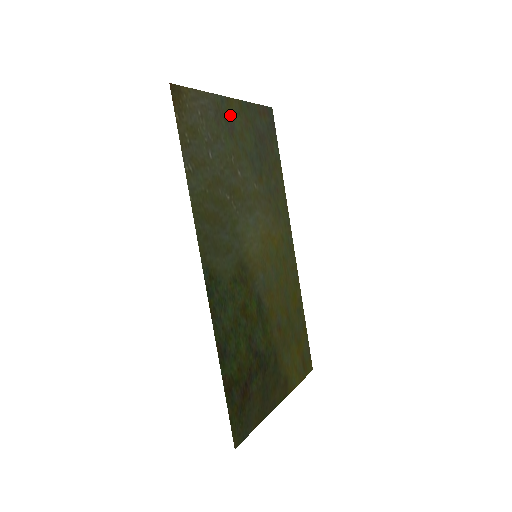
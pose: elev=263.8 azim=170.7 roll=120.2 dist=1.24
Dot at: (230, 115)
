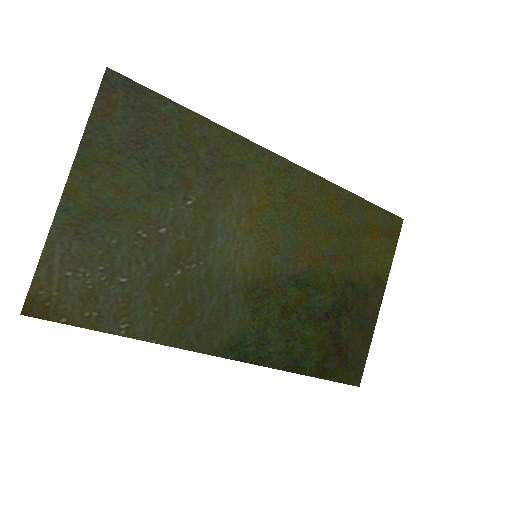
Dot at: (88, 202)
